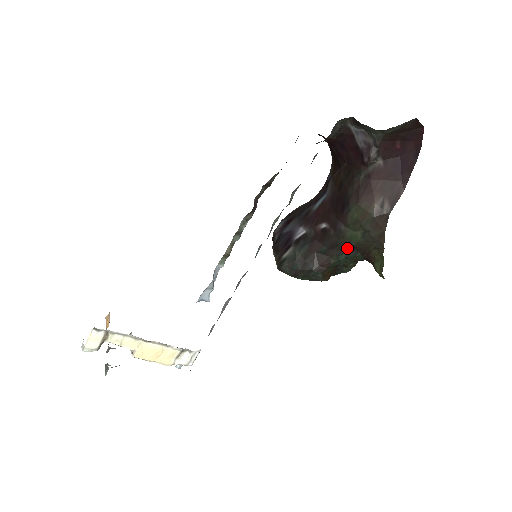
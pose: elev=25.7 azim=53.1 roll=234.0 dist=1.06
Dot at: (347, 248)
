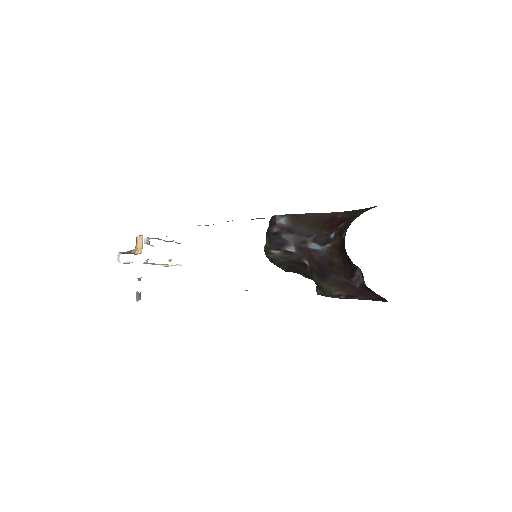
Dot at: (310, 278)
